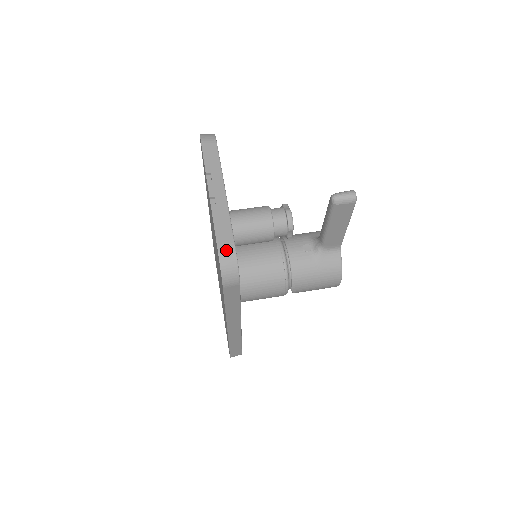
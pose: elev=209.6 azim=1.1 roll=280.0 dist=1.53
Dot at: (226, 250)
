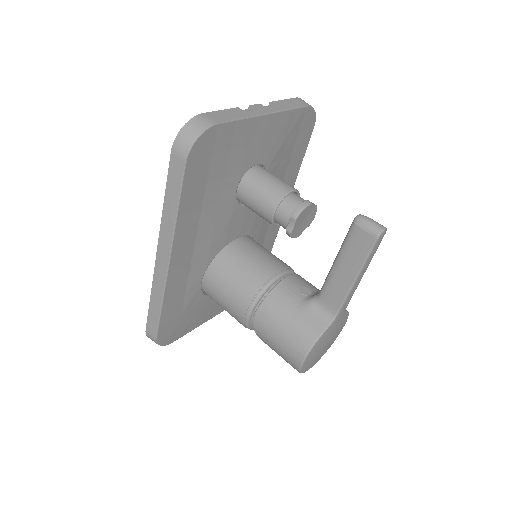
Dot at: (205, 119)
